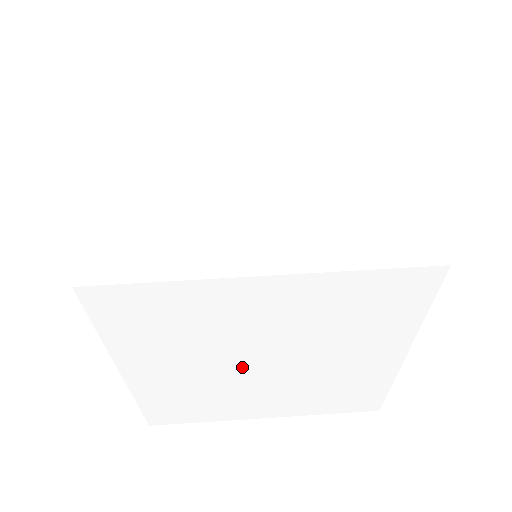
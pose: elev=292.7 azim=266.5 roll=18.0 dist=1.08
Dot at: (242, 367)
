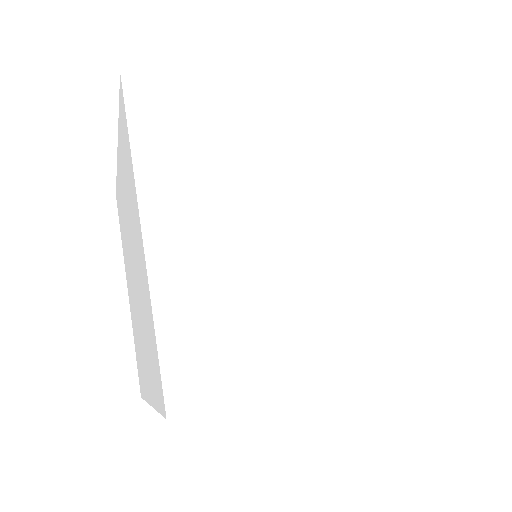
Dot at: (282, 223)
